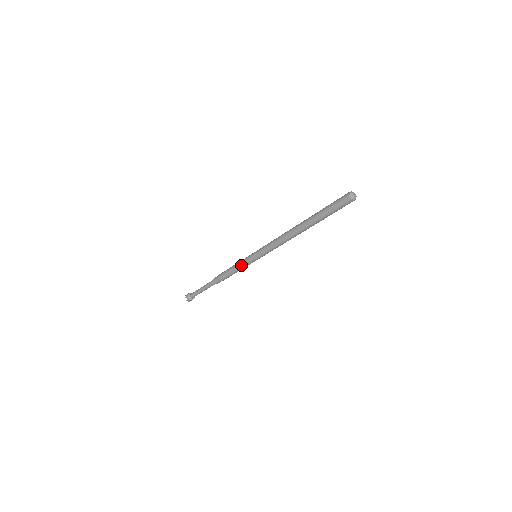
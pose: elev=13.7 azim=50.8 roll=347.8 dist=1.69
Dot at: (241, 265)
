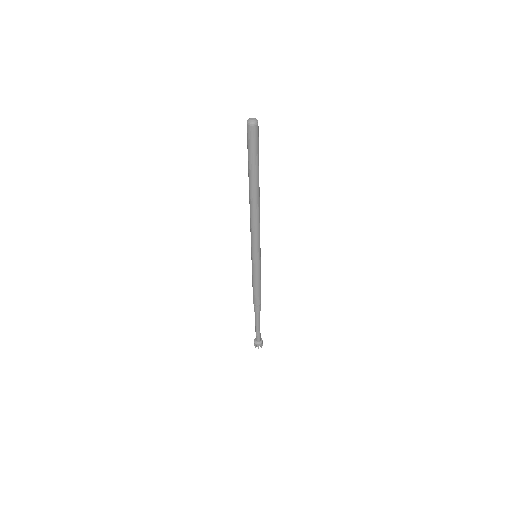
Dot at: (252, 274)
